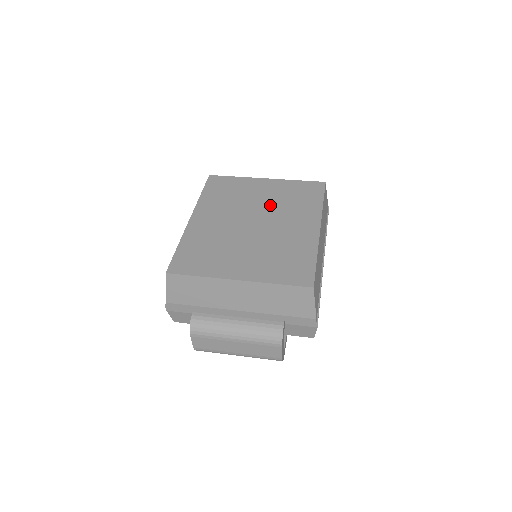
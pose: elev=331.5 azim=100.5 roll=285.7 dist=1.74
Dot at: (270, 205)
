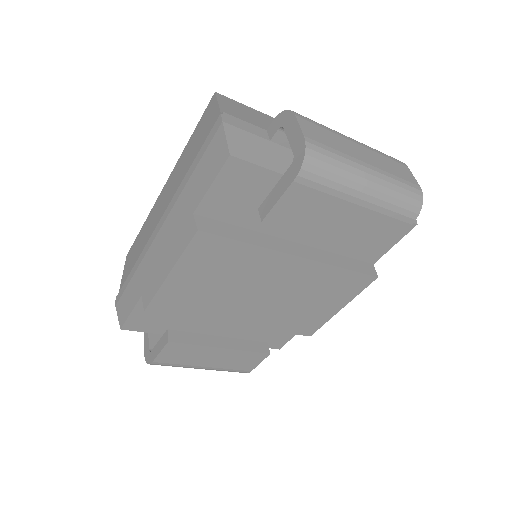
Dot at: occluded
